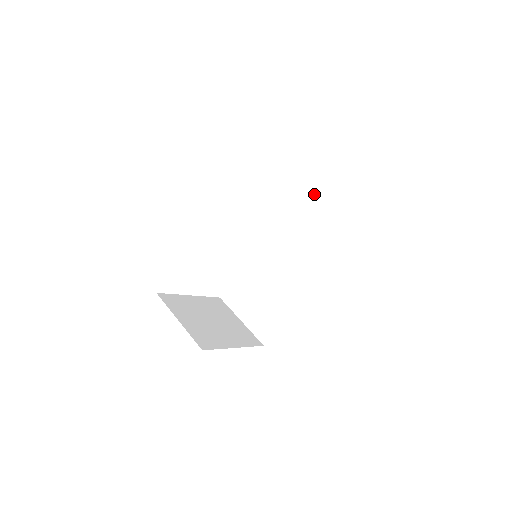
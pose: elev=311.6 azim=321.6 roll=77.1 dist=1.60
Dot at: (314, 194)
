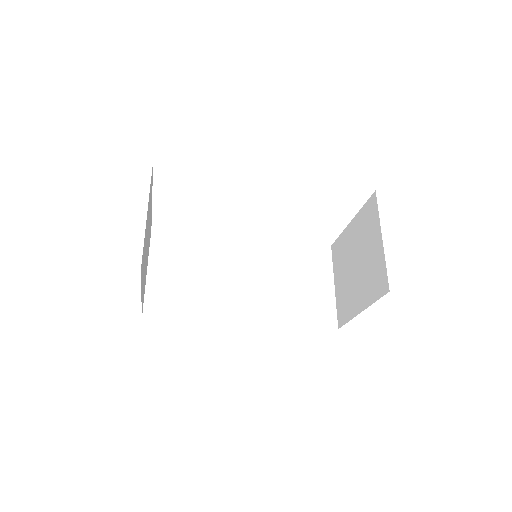
Dot at: (326, 271)
